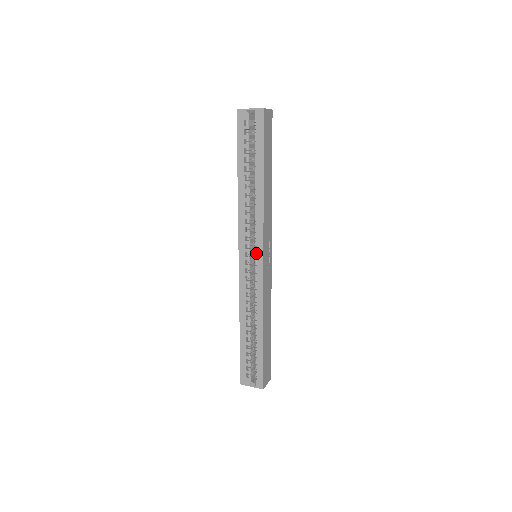
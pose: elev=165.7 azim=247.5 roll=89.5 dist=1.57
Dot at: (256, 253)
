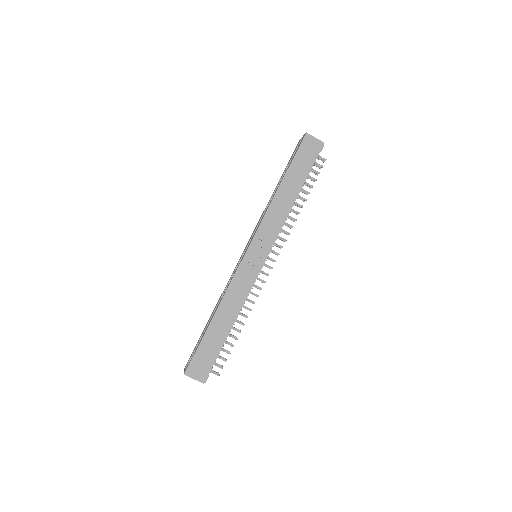
Dot at: occluded
